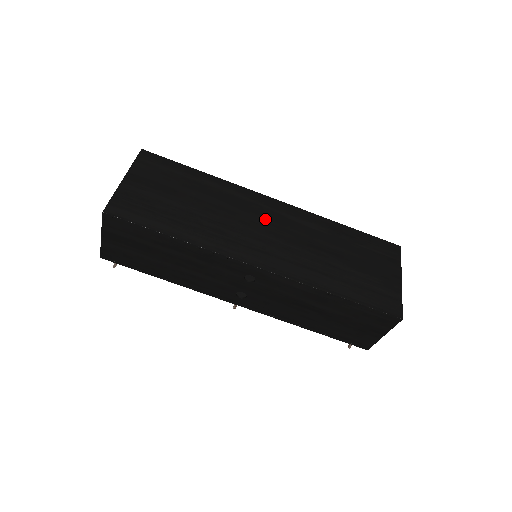
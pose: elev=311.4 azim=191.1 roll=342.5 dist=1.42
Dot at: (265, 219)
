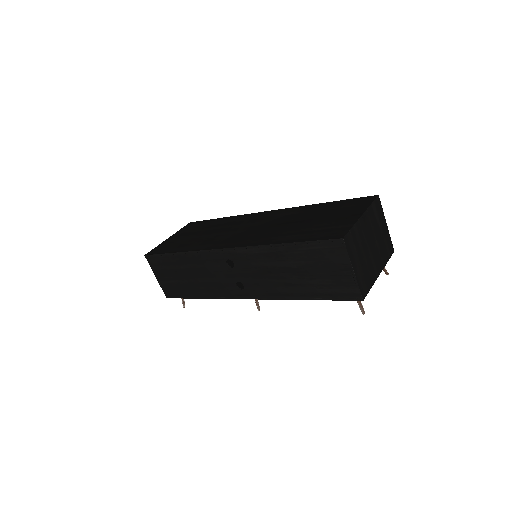
Dot at: (251, 223)
